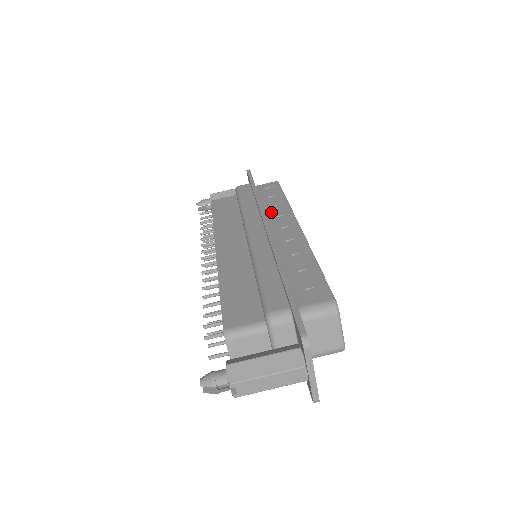
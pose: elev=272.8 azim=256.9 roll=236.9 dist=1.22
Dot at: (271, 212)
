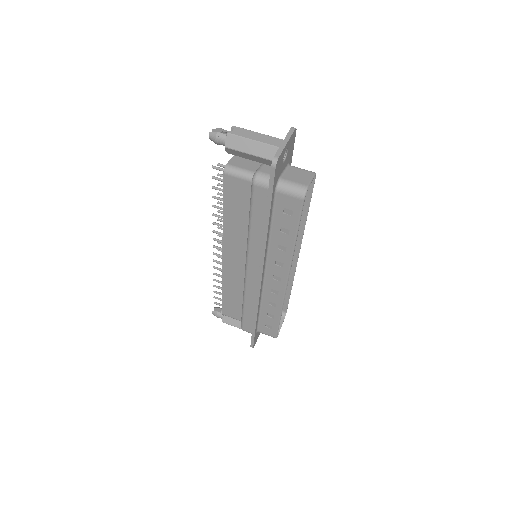
Dot at: occluded
